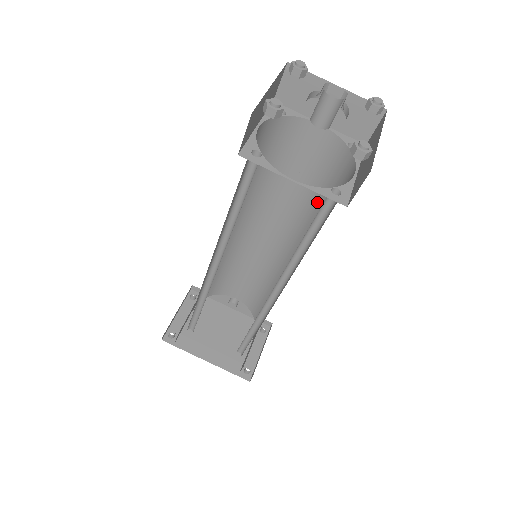
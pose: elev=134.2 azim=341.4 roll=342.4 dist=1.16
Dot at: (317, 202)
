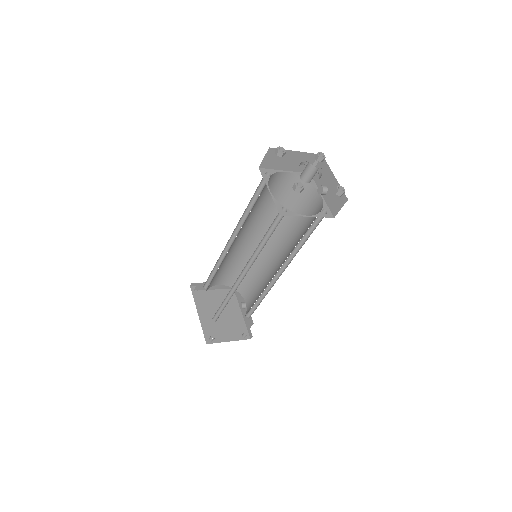
Dot at: (299, 241)
